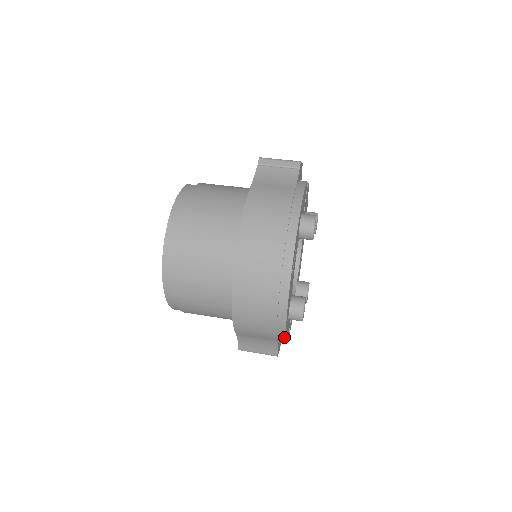
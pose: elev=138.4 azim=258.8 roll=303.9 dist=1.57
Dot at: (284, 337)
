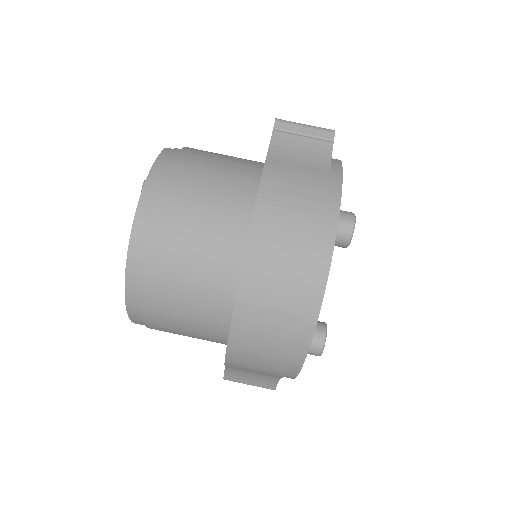
Dot at: (293, 377)
